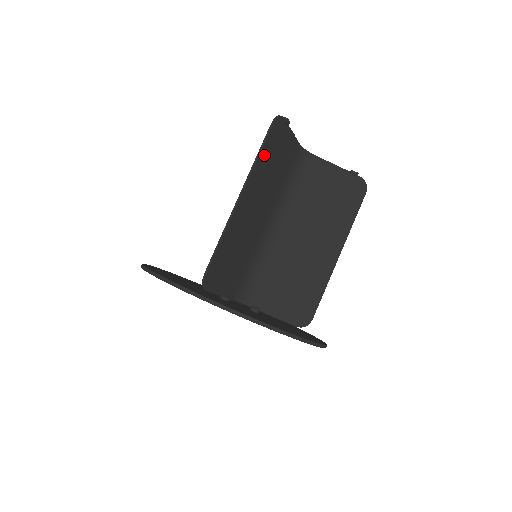
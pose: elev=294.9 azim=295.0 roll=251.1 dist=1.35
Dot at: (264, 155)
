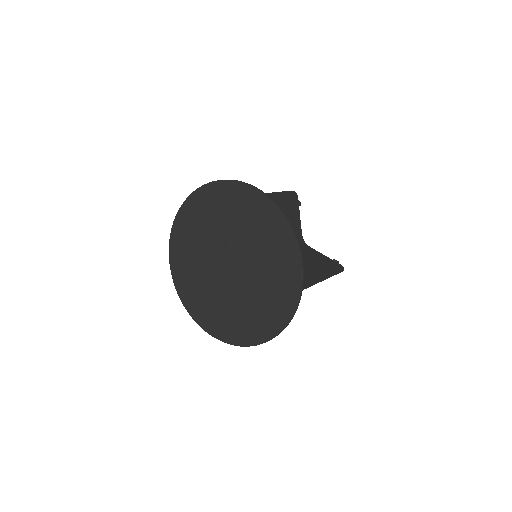
Dot at: (284, 198)
